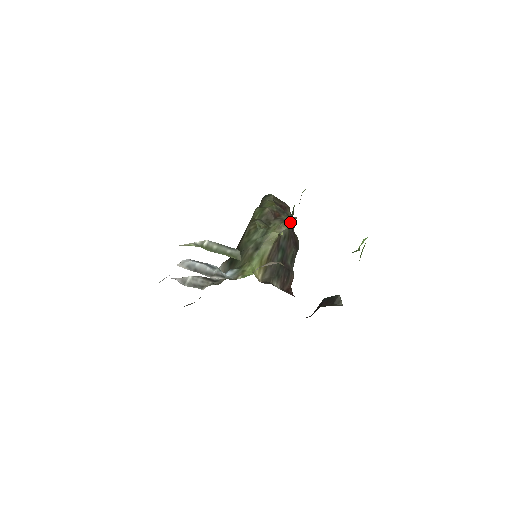
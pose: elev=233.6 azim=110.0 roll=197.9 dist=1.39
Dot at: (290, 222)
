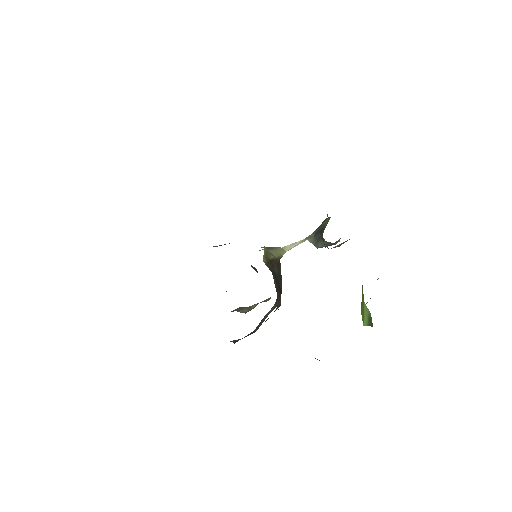
Dot at: (316, 230)
